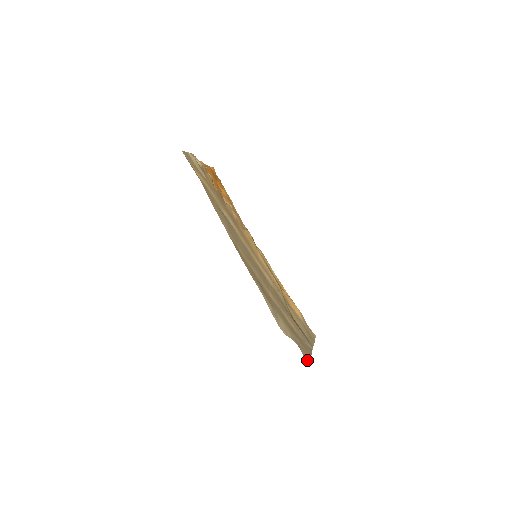
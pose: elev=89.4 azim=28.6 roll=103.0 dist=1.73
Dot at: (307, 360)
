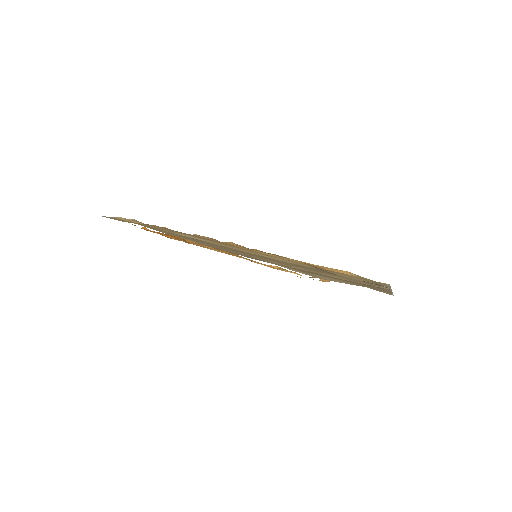
Dot at: occluded
